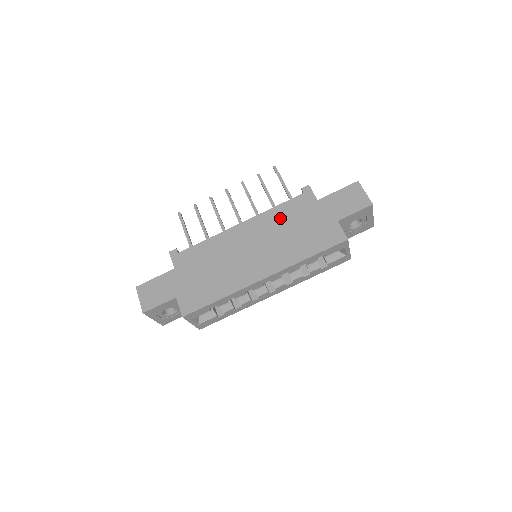
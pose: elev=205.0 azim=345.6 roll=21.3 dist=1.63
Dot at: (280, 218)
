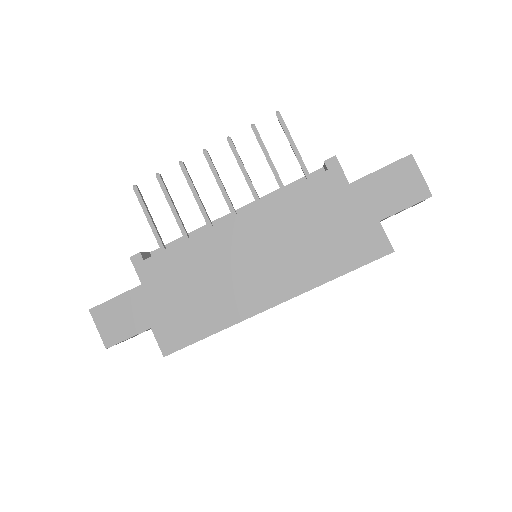
Dot at: (293, 211)
